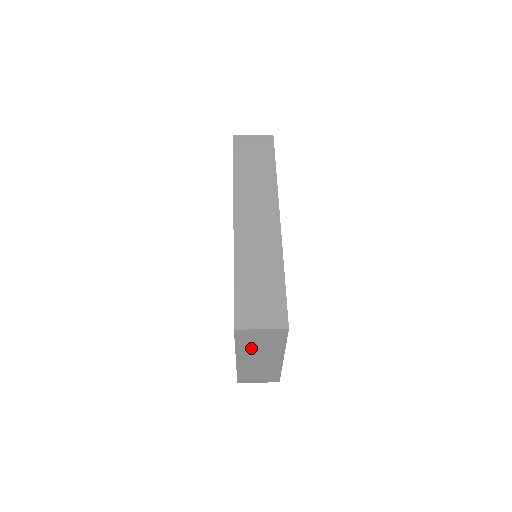
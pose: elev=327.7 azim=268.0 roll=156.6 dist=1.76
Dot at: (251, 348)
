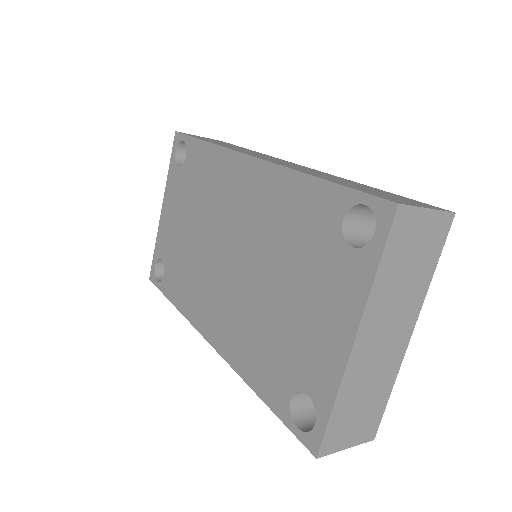
Dot at: (390, 288)
